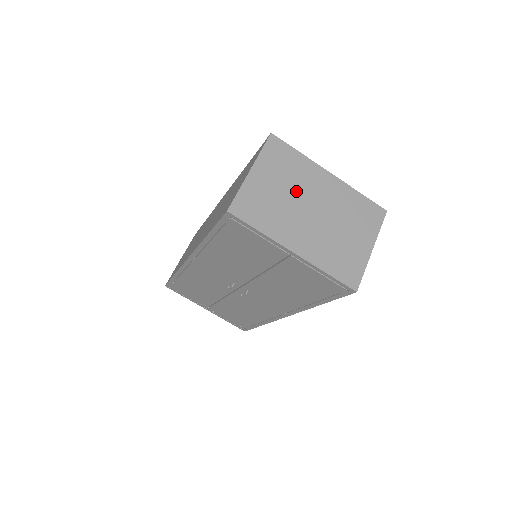
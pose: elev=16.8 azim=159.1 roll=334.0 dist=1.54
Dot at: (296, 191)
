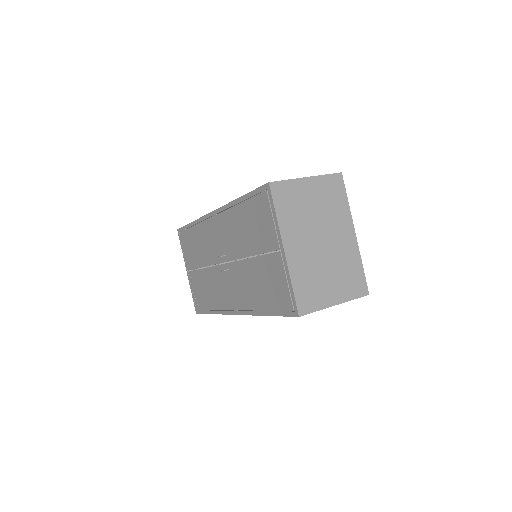
Dot at: (323, 219)
